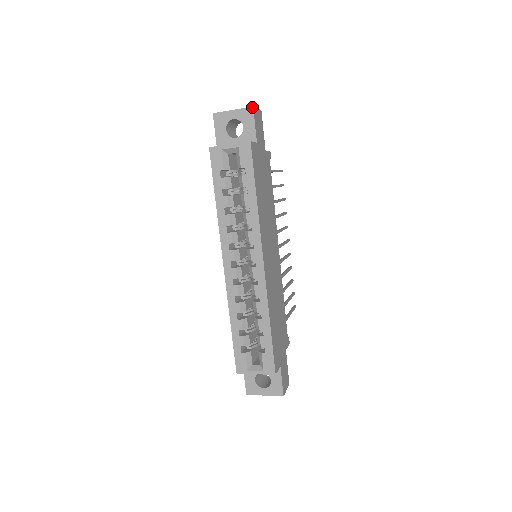
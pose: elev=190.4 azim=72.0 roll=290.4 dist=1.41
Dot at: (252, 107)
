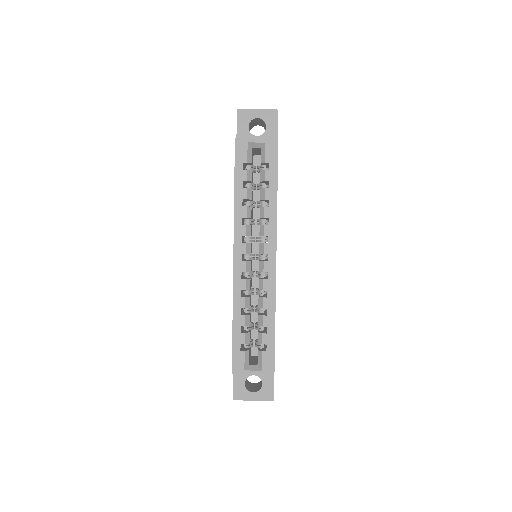
Dot at: (277, 110)
